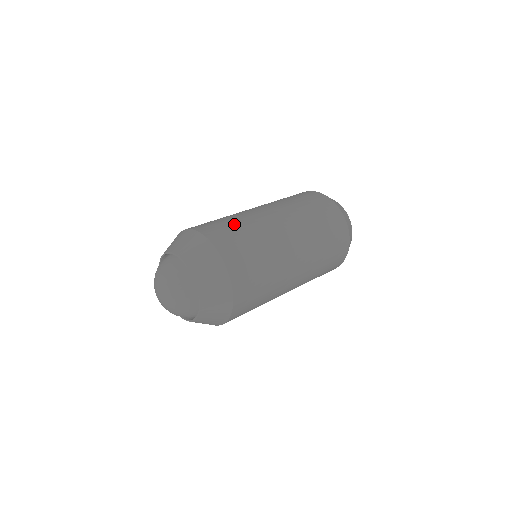
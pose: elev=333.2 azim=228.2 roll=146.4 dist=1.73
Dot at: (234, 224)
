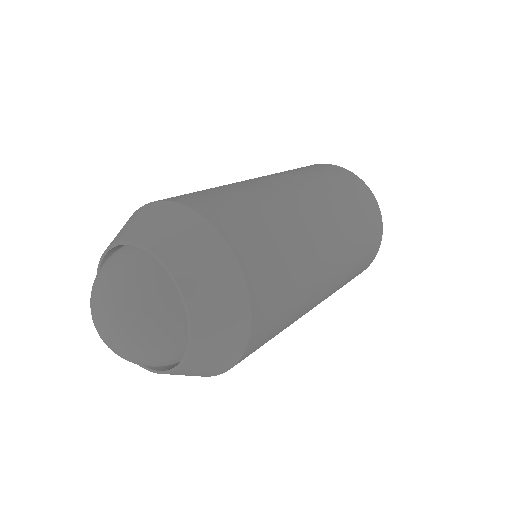
Dot at: (219, 189)
